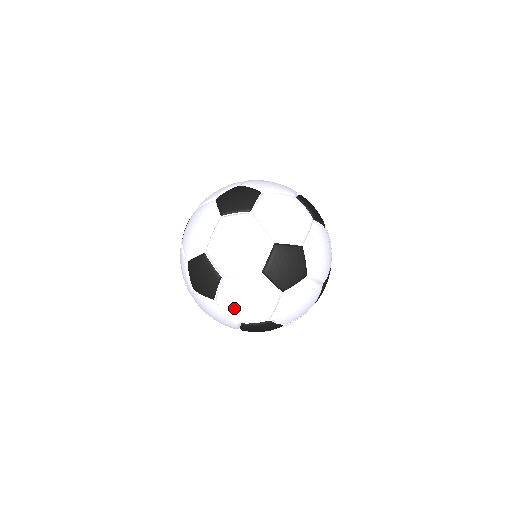
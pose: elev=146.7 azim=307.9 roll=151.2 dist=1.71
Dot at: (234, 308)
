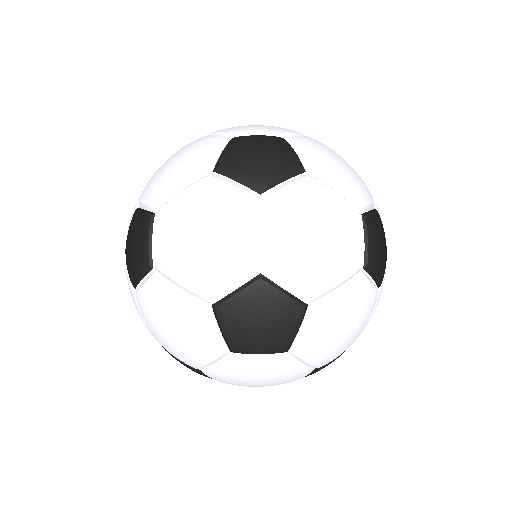
Dot at: occluded
